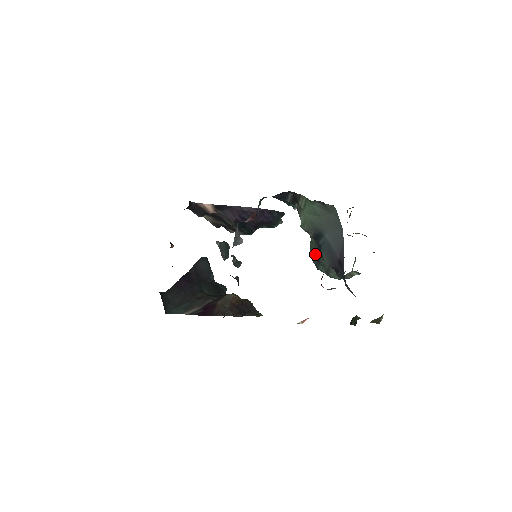
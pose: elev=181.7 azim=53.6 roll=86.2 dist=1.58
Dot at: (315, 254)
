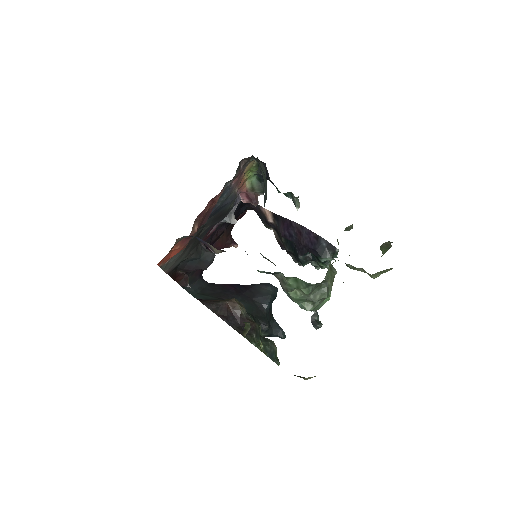
Dot at: occluded
